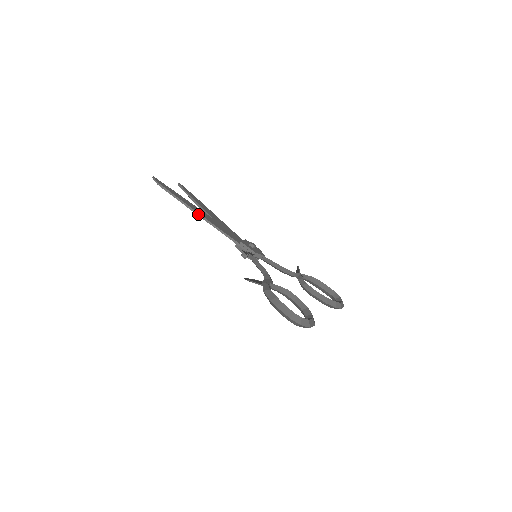
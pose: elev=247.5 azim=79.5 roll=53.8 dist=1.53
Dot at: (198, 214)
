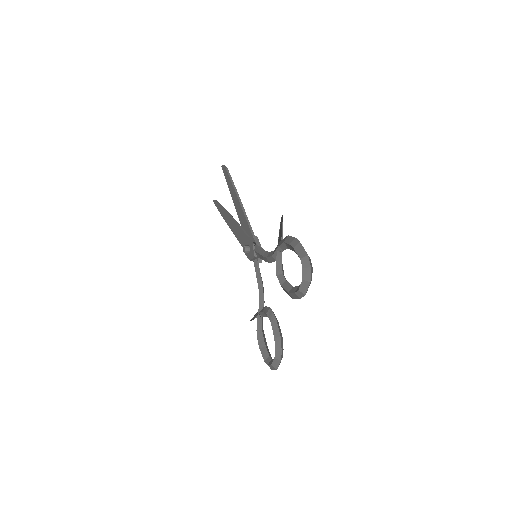
Dot at: (240, 199)
